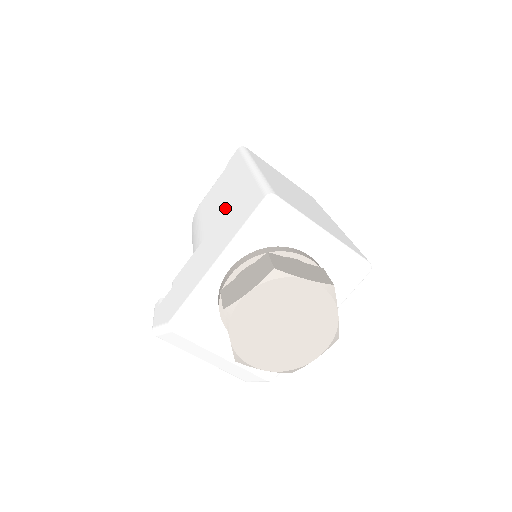
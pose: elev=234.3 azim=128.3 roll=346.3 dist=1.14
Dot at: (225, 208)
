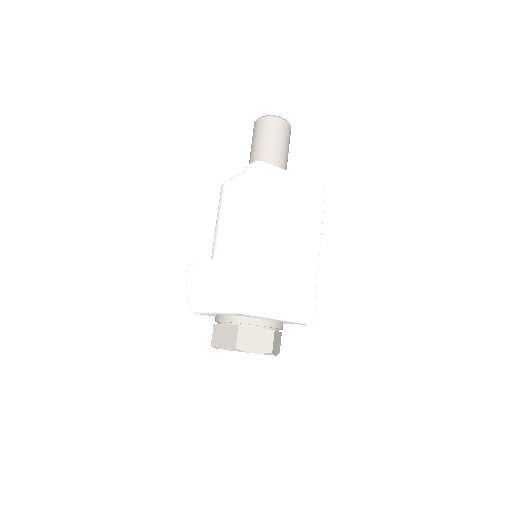
Dot at: (228, 252)
